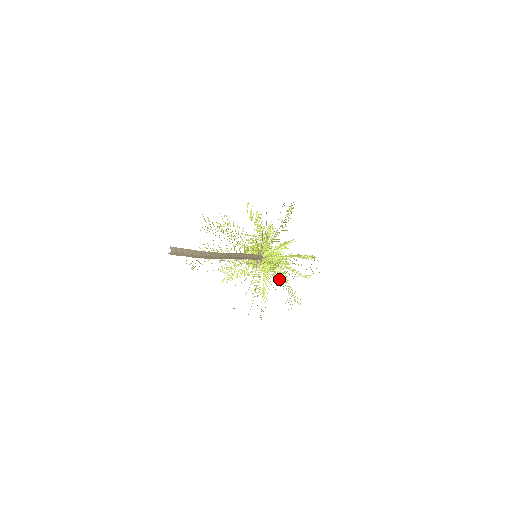
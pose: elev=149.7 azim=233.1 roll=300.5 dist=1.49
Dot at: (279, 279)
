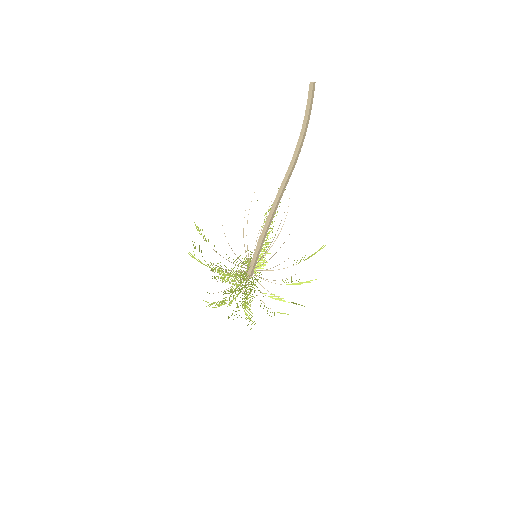
Dot at: occluded
